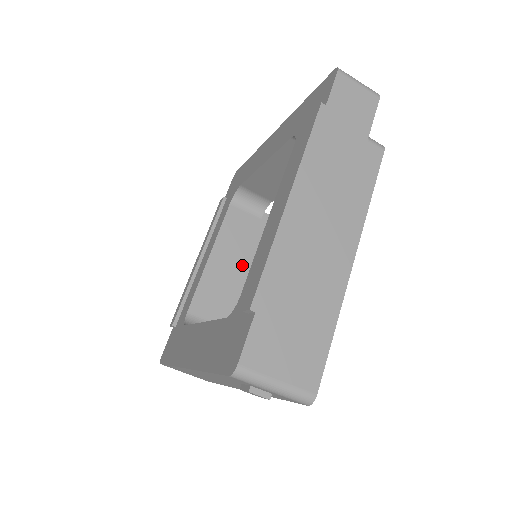
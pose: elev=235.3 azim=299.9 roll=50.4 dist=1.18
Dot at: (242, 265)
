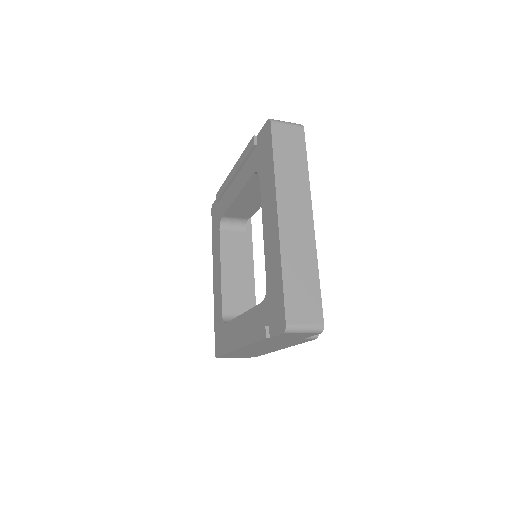
Dot at: occluded
